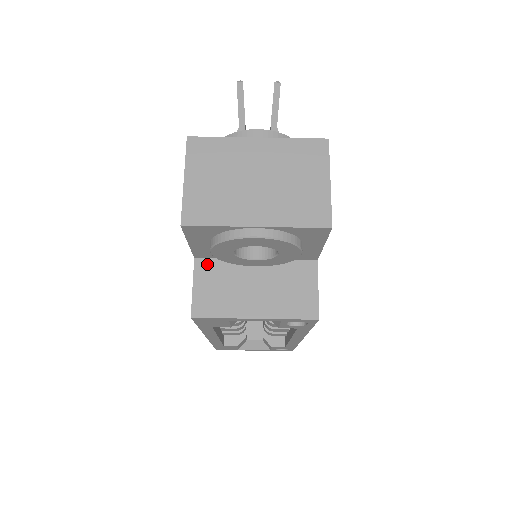
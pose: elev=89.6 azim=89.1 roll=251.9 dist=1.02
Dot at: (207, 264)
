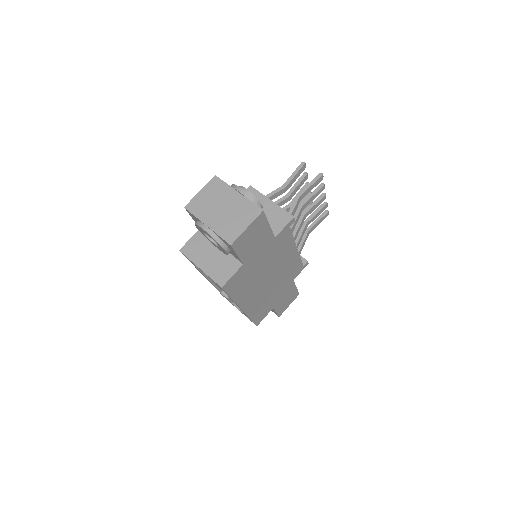
Dot at: (202, 234)
